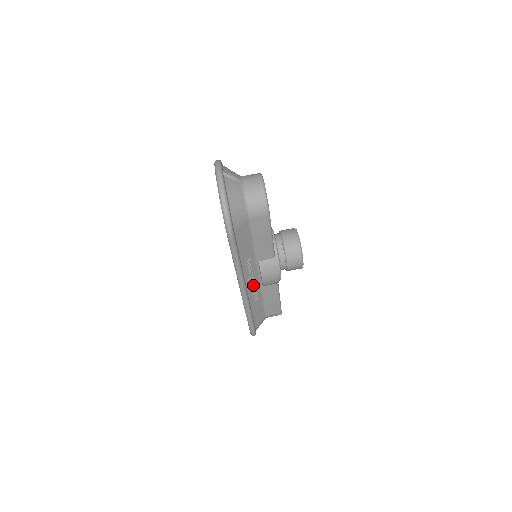
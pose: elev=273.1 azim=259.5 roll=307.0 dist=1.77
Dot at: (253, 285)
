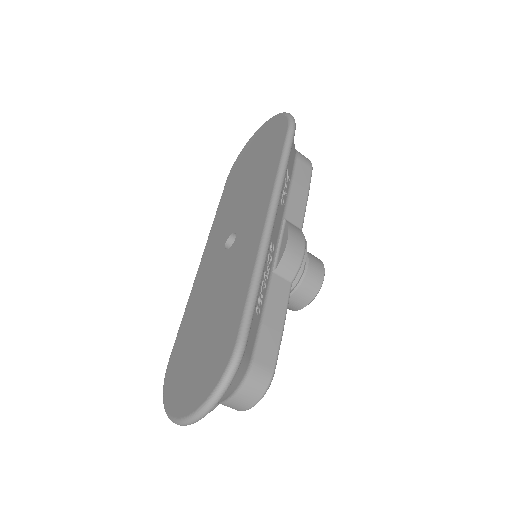
Dot at: occluded
